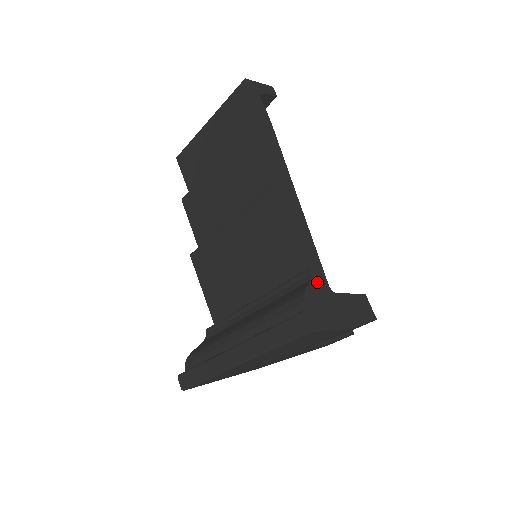
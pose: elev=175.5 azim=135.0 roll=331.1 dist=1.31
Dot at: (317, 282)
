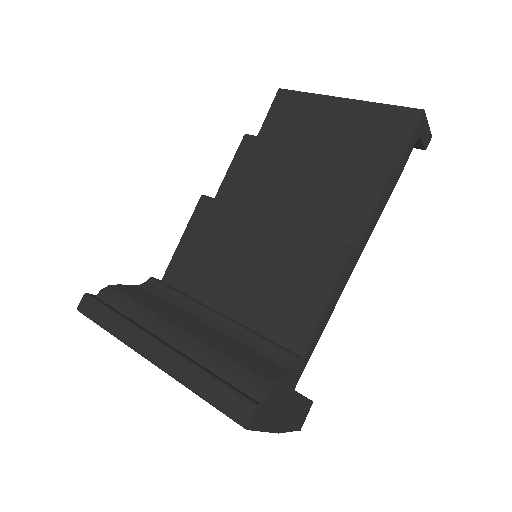
Dot at: (292, 376)
